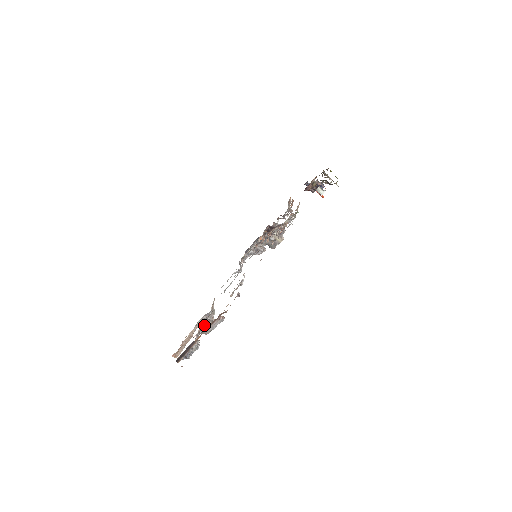
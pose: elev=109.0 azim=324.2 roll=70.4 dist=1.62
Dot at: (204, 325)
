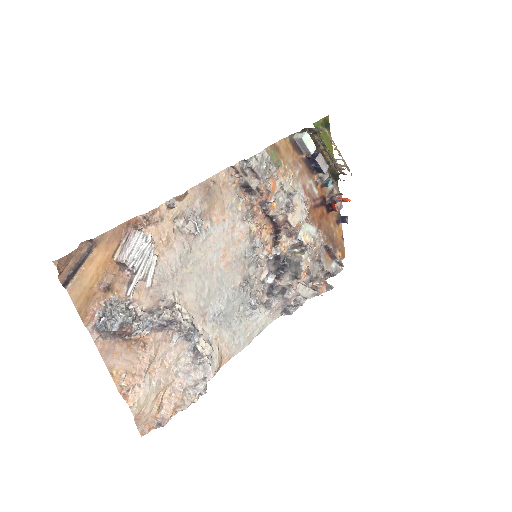
Dot at: (156, 310)
